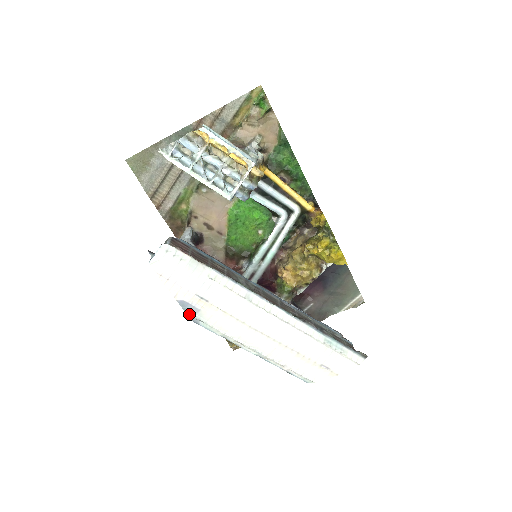
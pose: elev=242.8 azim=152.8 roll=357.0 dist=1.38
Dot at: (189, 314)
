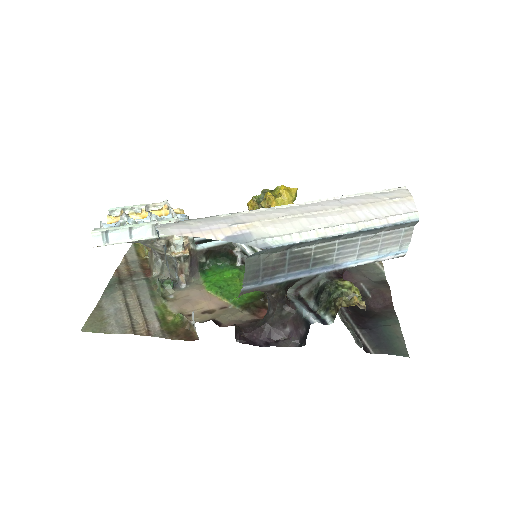
Dot at: (249, 243)
